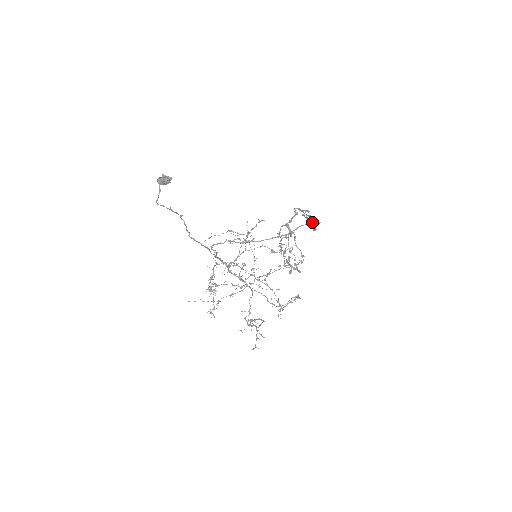
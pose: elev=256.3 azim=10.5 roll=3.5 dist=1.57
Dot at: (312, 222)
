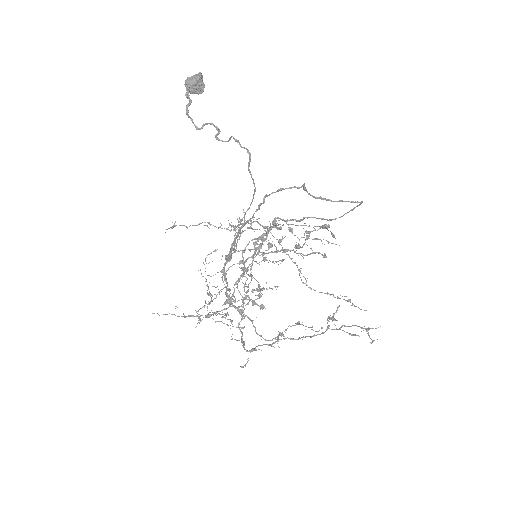
Dot at: (308, 231)
